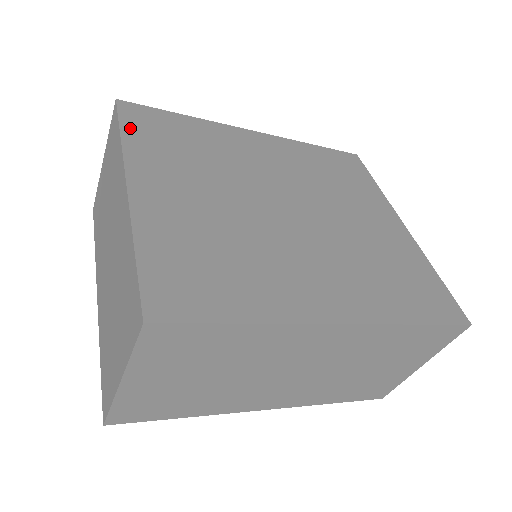
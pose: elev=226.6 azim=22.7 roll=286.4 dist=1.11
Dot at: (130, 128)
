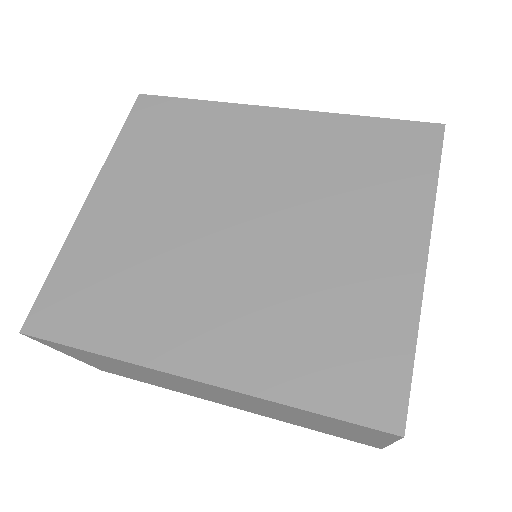
Dot at: (130, 130)
